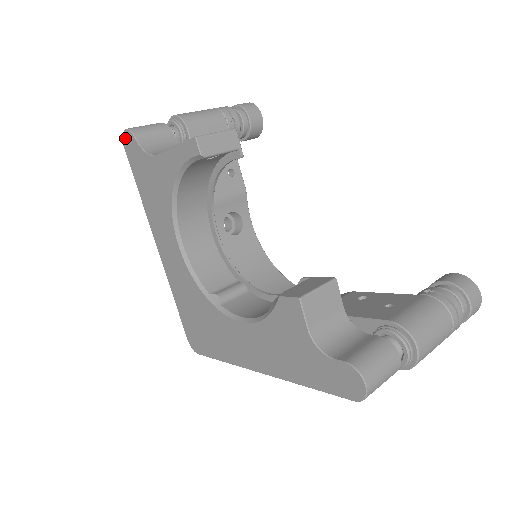
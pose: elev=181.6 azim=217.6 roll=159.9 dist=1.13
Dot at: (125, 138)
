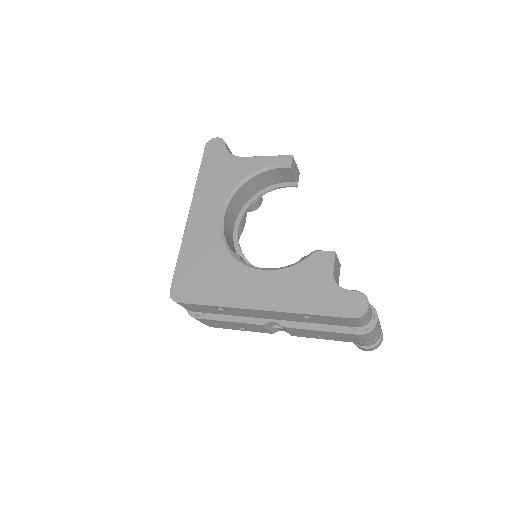
Dot at: (212, 141)
